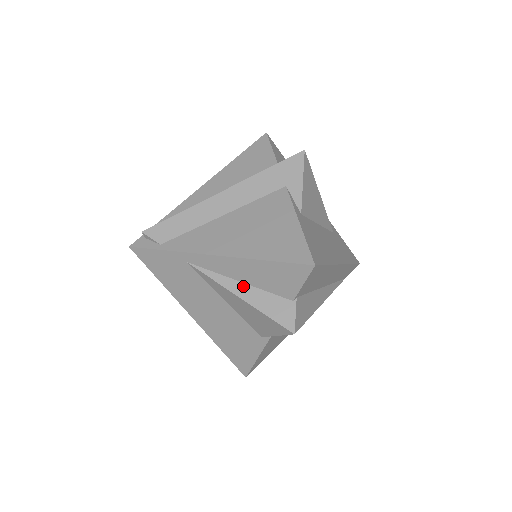
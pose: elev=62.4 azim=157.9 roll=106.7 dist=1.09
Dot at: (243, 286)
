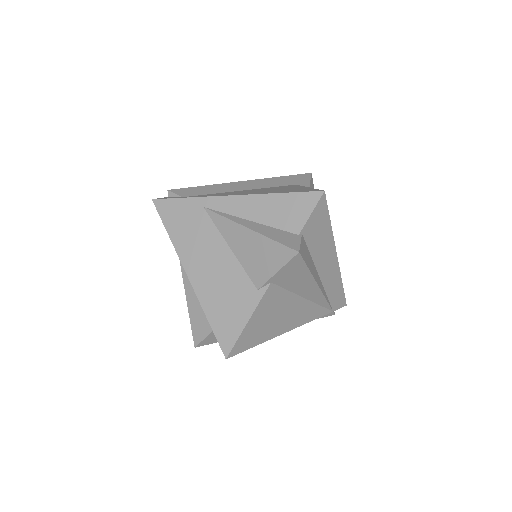
Dot at: (253, 223)
